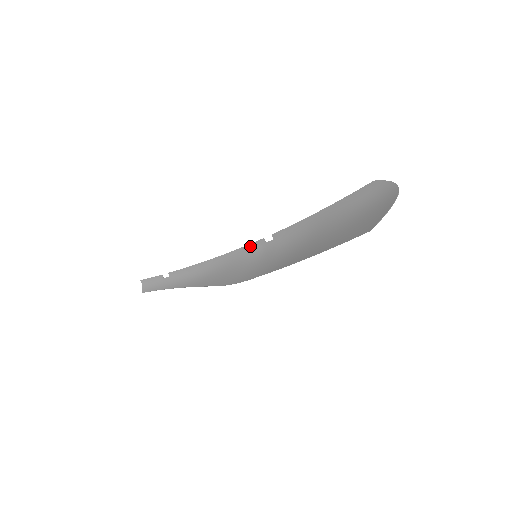
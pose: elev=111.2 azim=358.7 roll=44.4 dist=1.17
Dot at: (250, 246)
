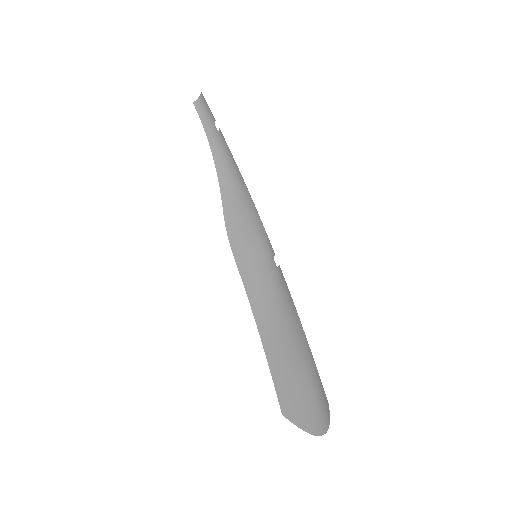
Dot at: (266, 237)
